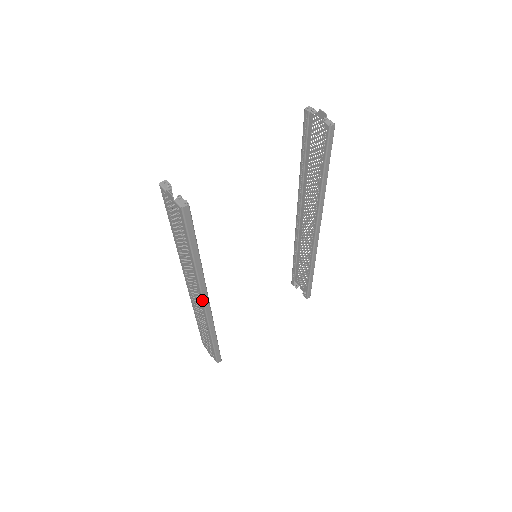
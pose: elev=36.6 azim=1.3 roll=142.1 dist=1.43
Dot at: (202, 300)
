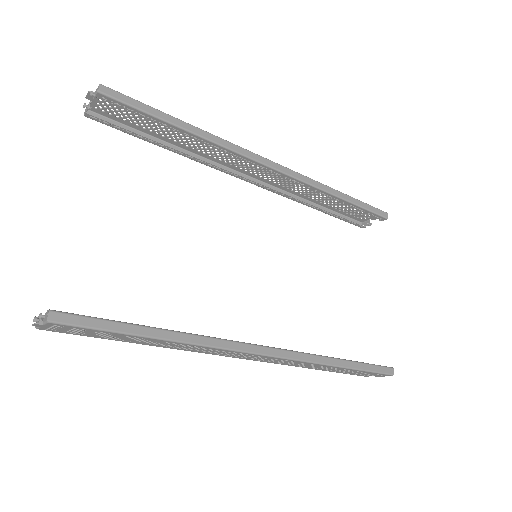
Dot at: (250, 354)
